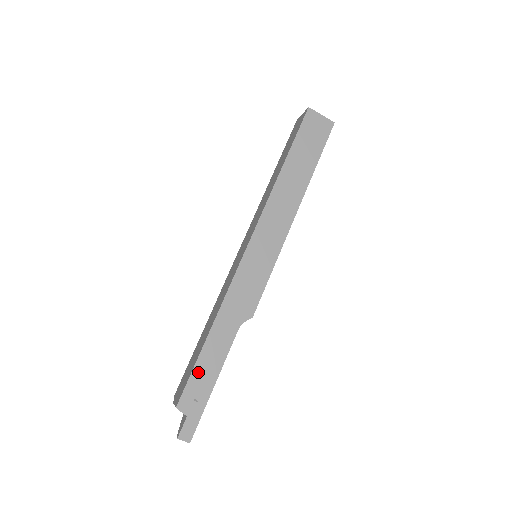
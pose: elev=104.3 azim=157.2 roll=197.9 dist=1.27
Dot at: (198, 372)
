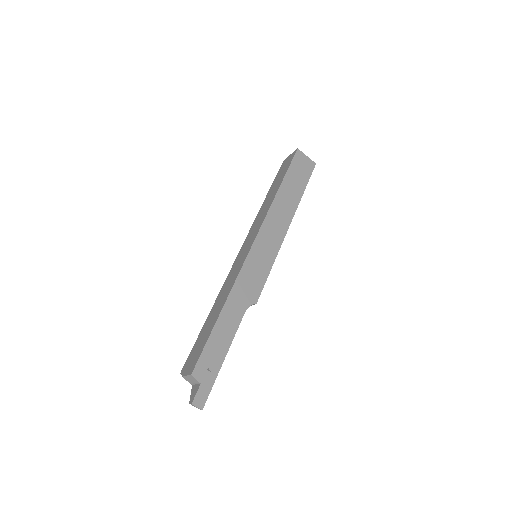
Dot at: (211, 344)
